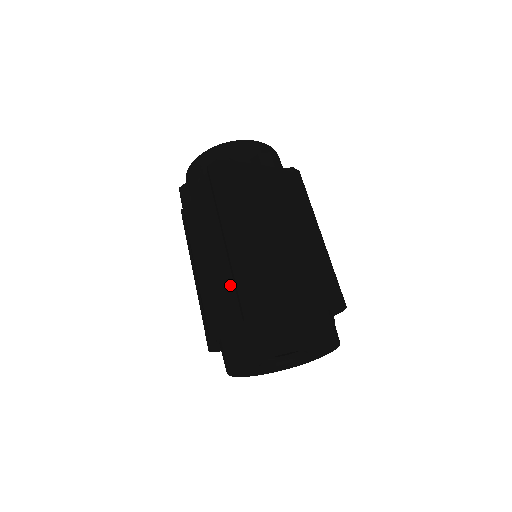
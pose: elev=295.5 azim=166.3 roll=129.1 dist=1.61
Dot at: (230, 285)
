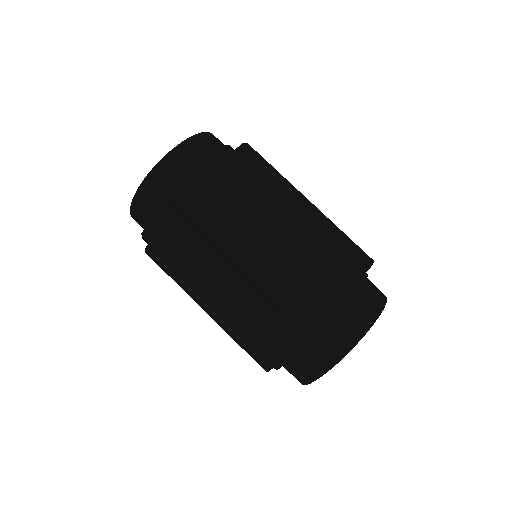
Dot at: occluded
